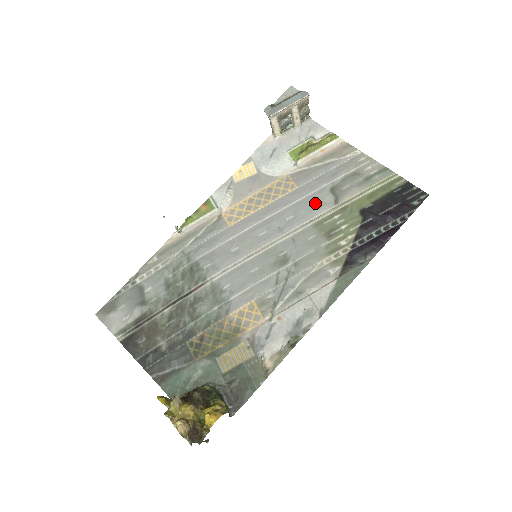
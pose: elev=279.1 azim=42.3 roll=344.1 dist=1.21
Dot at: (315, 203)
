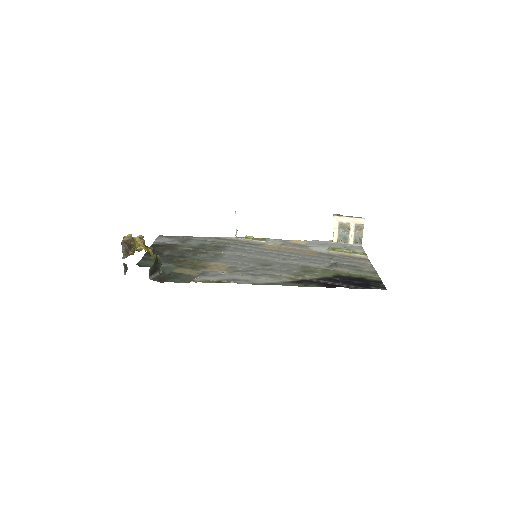
Dot at: (316, 262)
